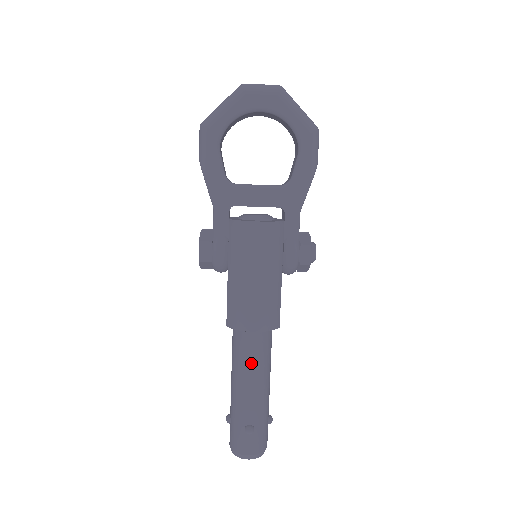
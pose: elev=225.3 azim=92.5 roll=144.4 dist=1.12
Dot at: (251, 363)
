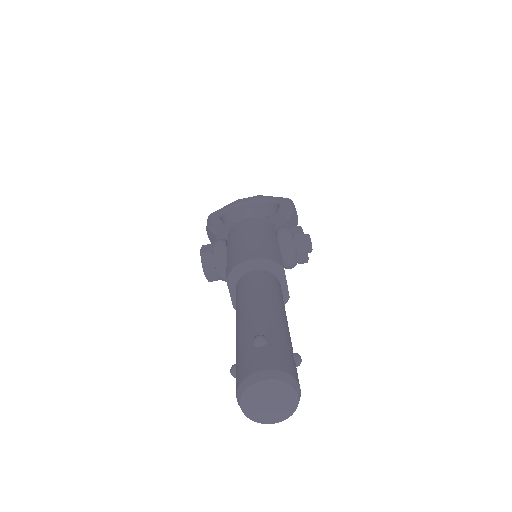
Dot at: (255, 289)
